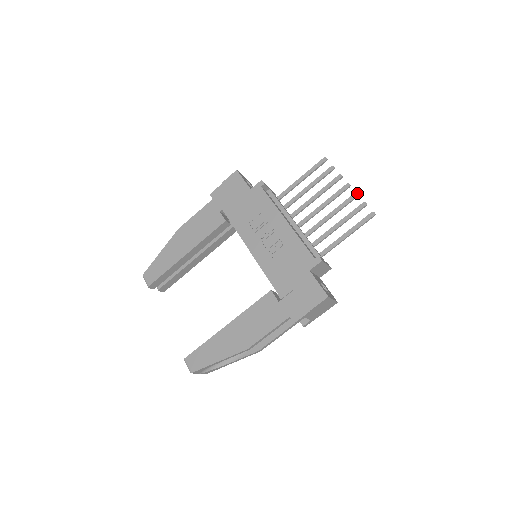
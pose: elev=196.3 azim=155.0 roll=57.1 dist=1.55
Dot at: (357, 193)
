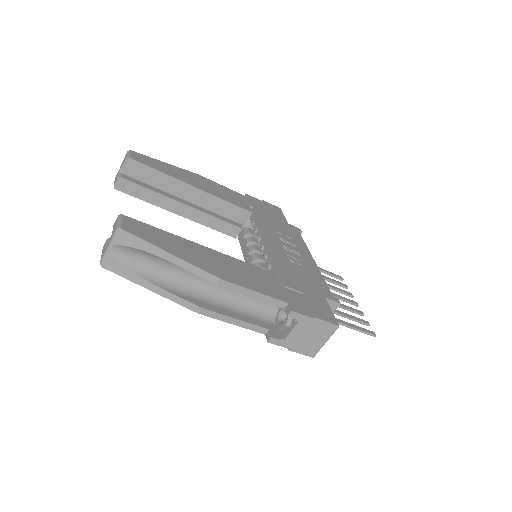
Dot at: occluded
